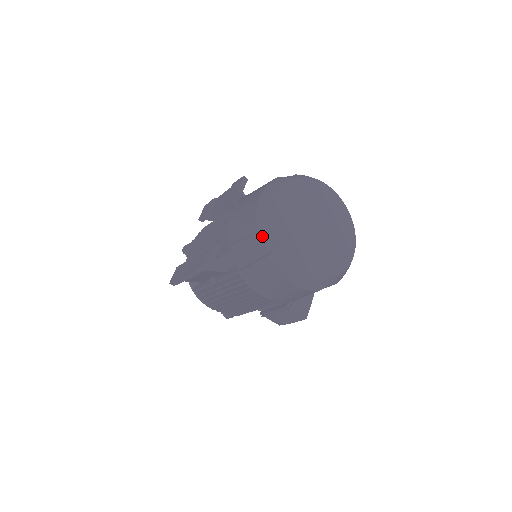
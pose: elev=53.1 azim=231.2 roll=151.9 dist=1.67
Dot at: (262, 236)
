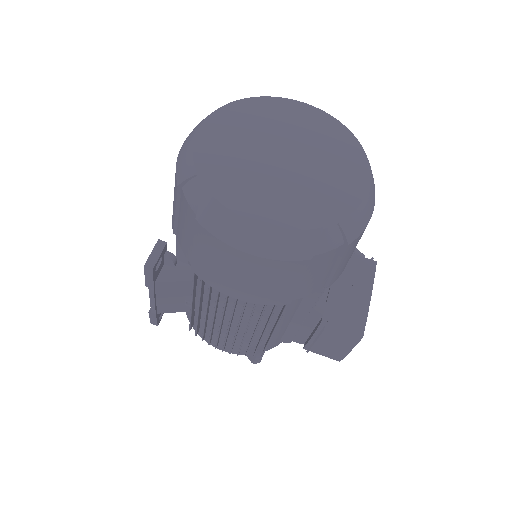
Dot at: (184, 191)
